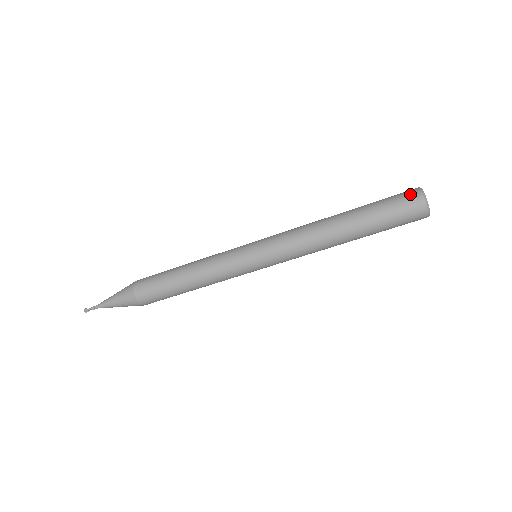
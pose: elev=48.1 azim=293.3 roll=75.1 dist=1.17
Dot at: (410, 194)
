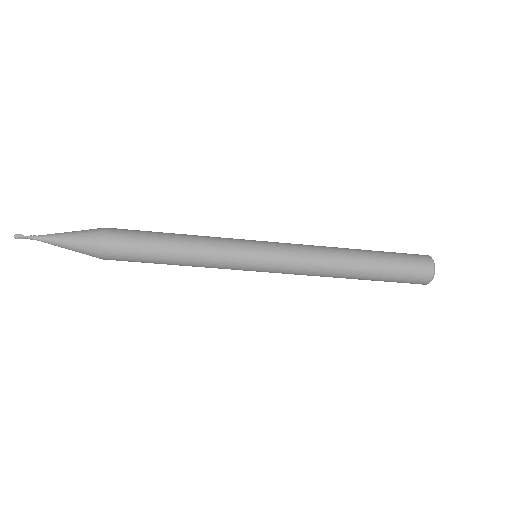
Dot at: (420, 255)
